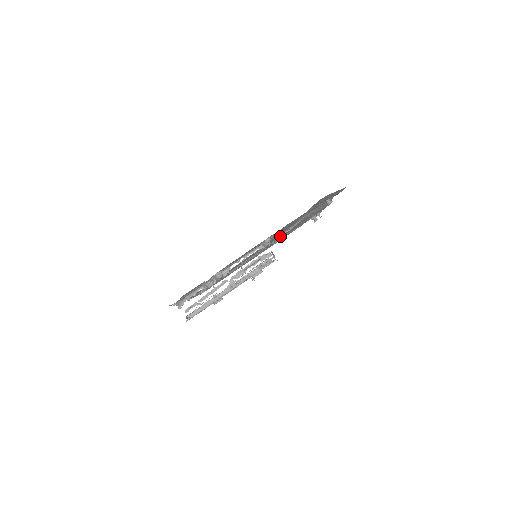
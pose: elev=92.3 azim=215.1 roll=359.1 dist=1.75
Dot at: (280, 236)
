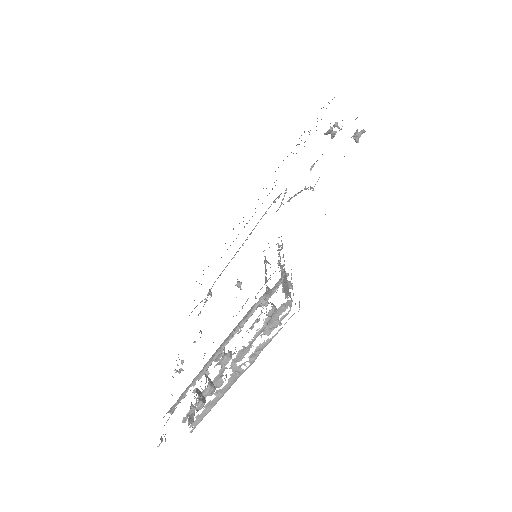
Dot at: occluded
